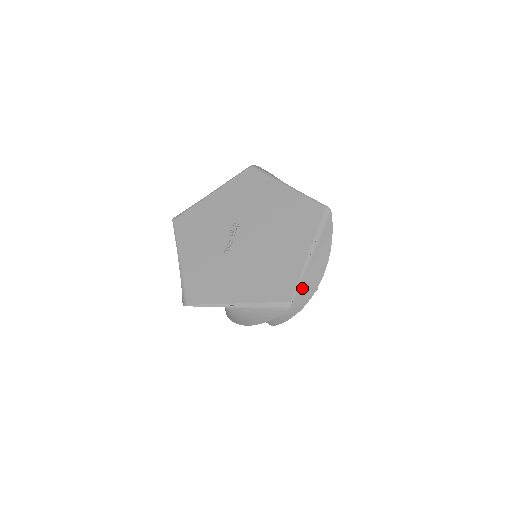
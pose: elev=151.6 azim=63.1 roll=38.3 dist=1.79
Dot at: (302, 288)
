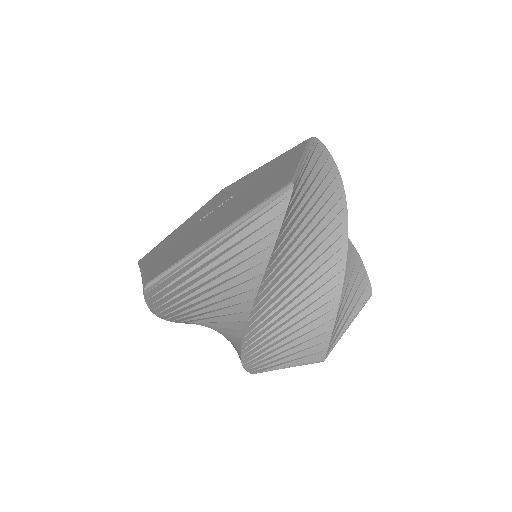
Dot at: (229, 303)
